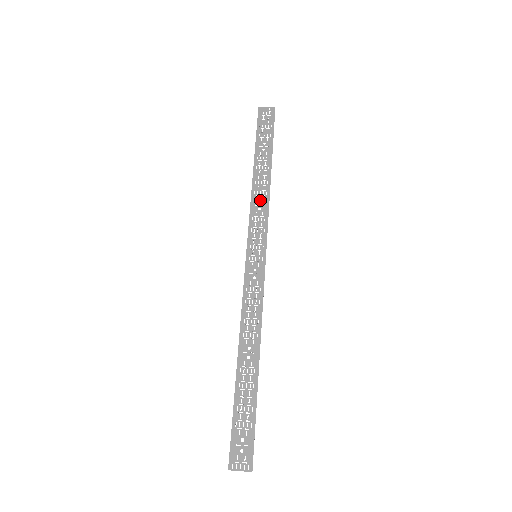
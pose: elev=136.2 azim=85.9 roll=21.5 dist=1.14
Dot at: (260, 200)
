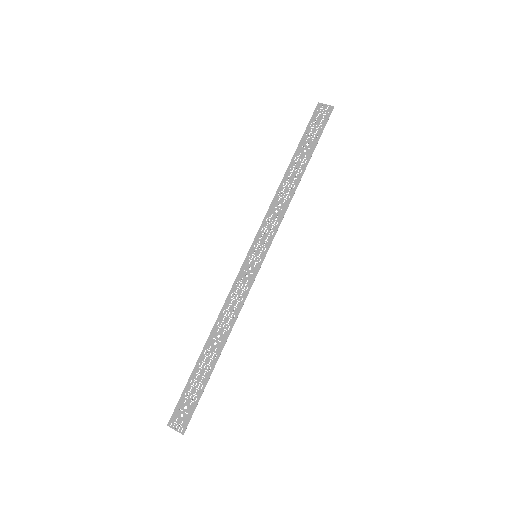
Dot at: (281, 203)
